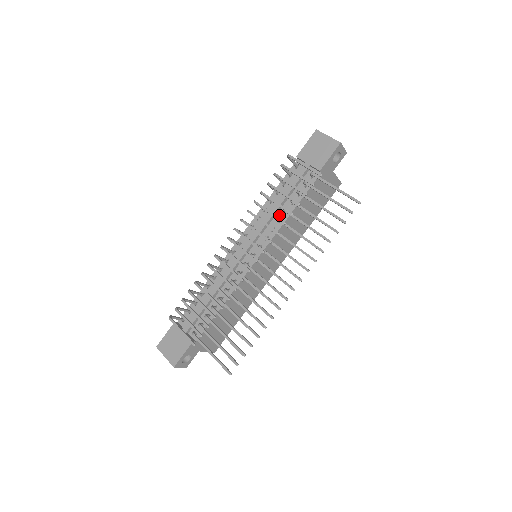
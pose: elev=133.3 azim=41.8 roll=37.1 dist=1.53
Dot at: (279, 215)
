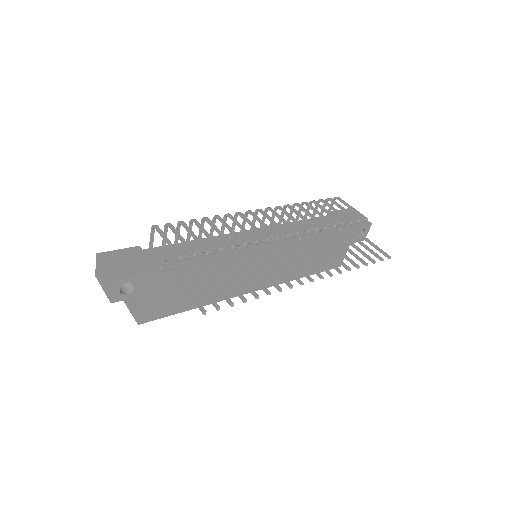
Dot at: occluded
